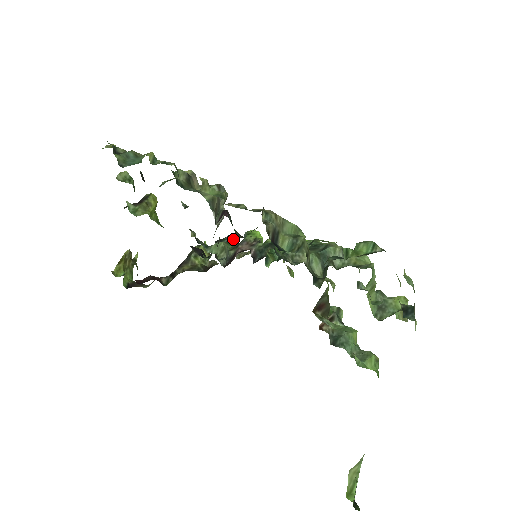
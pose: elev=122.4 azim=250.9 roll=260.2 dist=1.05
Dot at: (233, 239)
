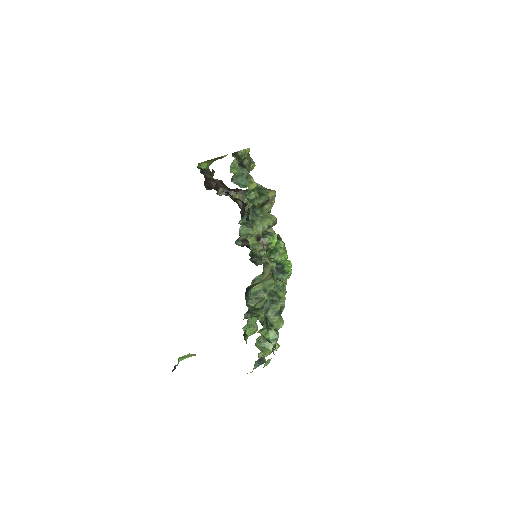
Dot at: occluded
